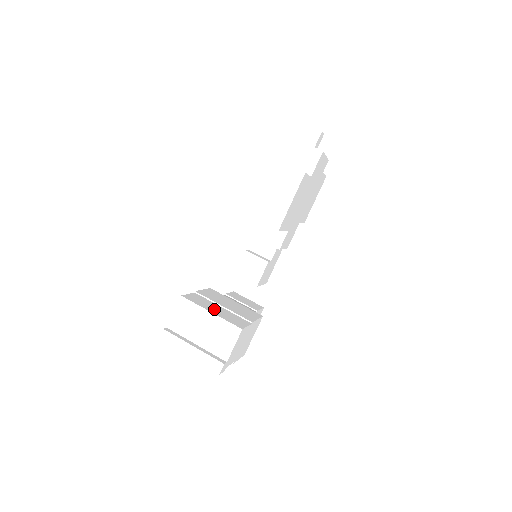
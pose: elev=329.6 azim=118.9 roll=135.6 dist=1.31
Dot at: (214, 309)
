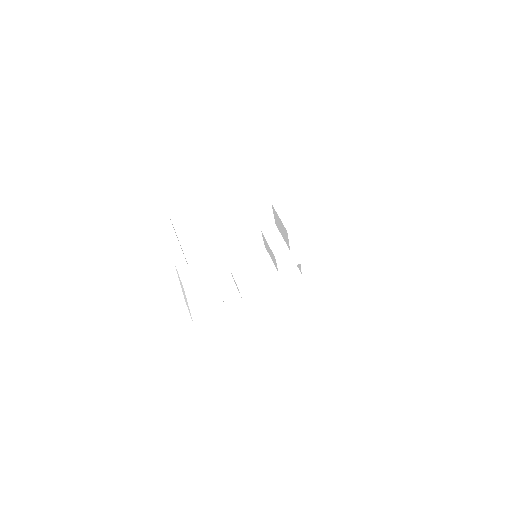
Dot at: occluded
